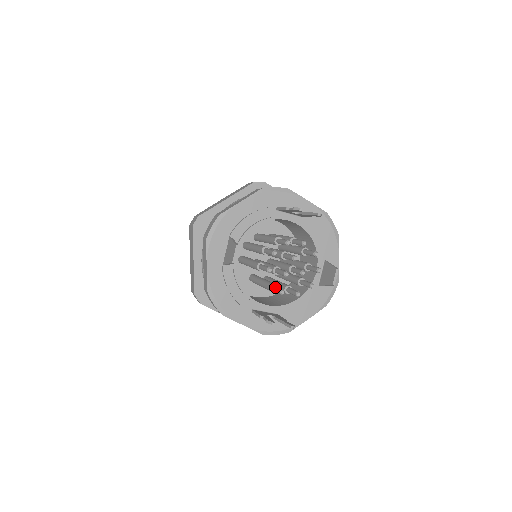
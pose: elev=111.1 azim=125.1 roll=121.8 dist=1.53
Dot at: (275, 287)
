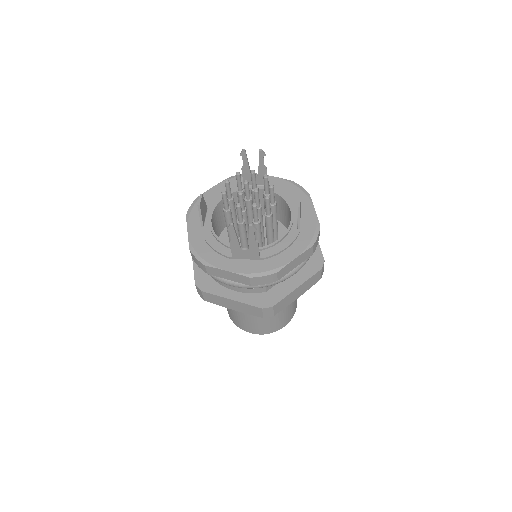
Dot at: (238, 213)
